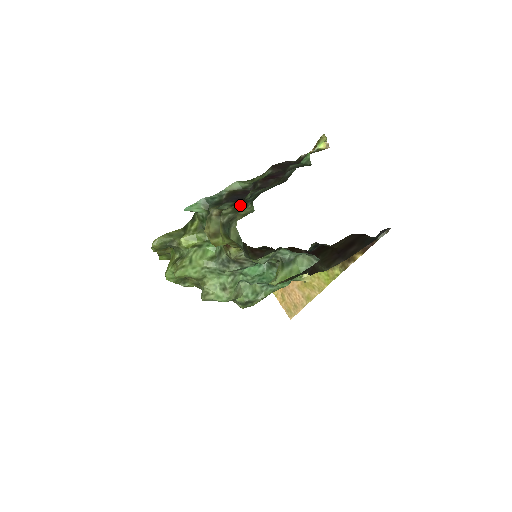
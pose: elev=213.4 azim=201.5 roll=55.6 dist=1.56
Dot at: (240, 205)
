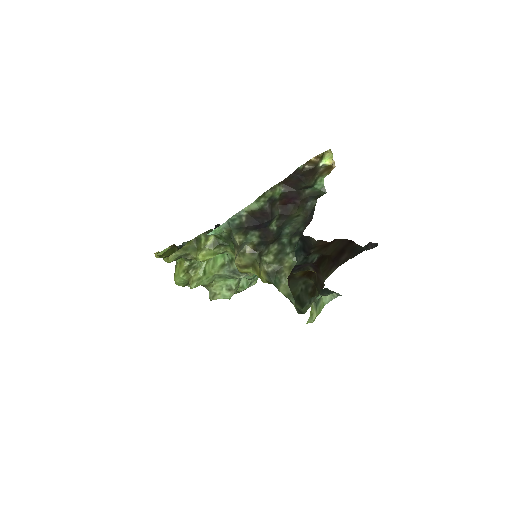
Dot at: (280, 251)
